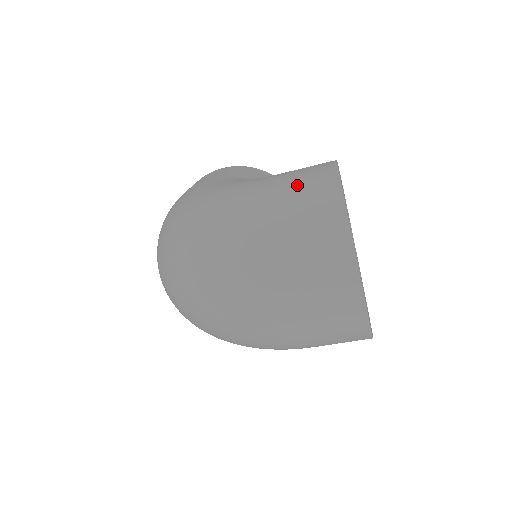
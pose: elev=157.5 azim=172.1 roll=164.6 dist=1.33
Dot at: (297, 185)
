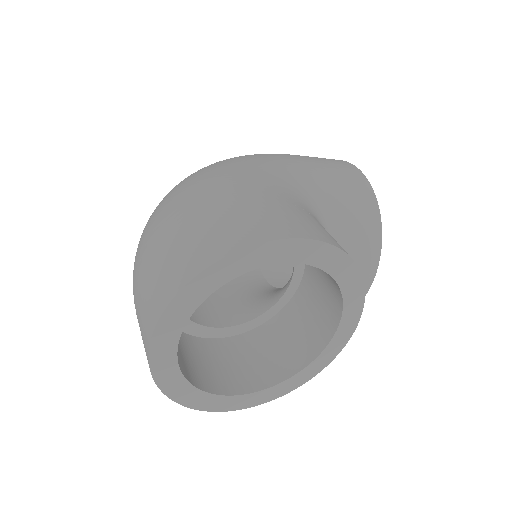
Dot at: (234, 216)
